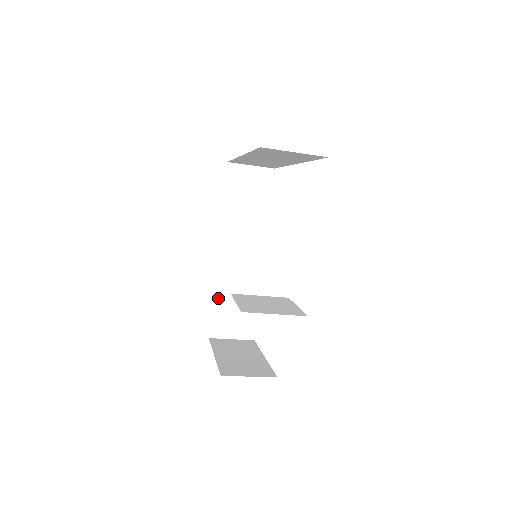
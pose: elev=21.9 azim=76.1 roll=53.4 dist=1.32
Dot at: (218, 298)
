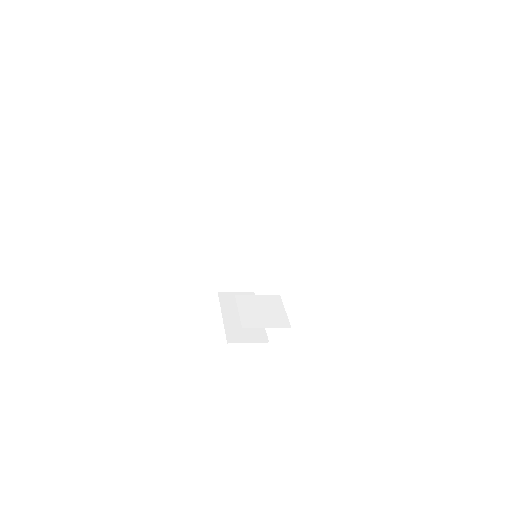
Dot at: (225, 264)
